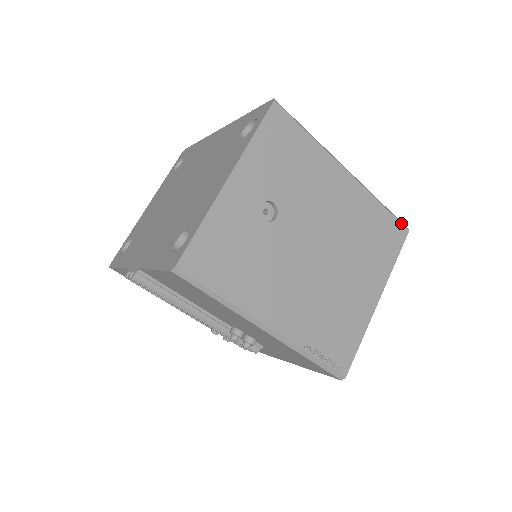
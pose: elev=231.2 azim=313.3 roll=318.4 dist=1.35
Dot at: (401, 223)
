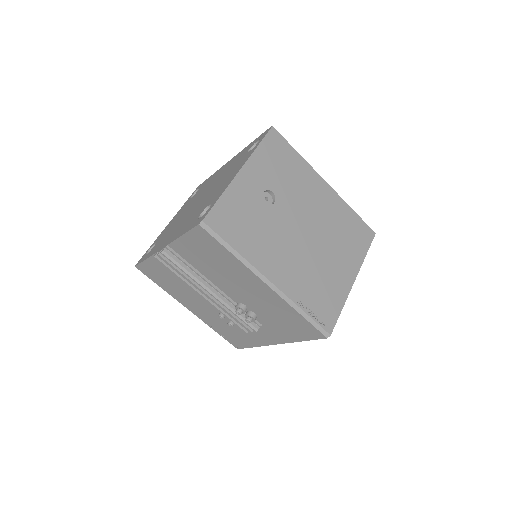
Dot at: occluded
